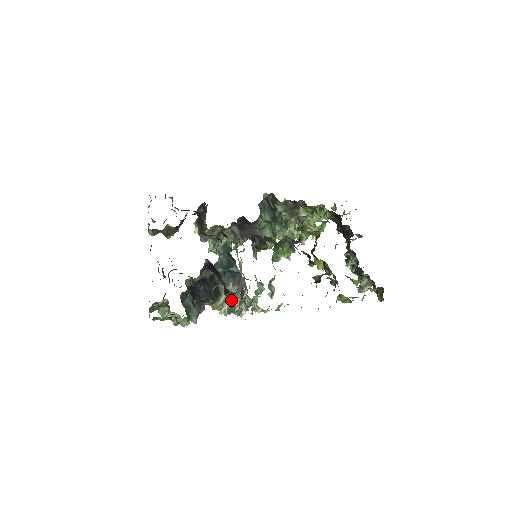
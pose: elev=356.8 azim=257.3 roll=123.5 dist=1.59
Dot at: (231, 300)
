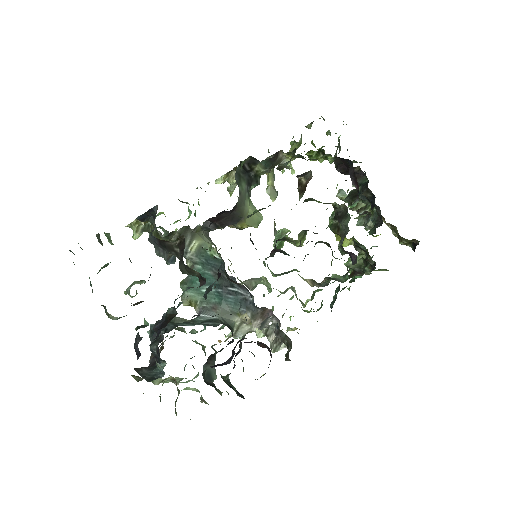
Dot at: (246, 327)
